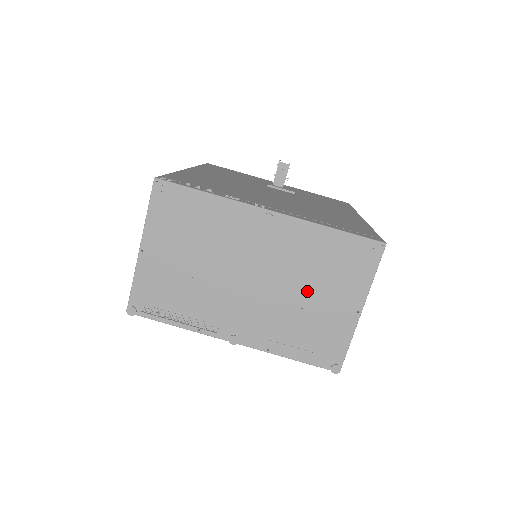
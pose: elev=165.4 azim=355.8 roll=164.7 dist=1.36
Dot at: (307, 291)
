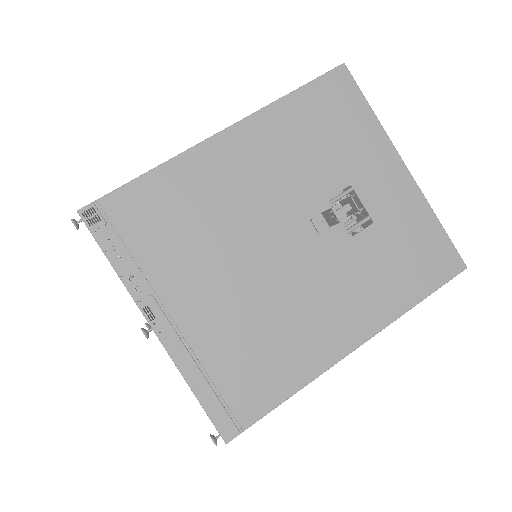
Dot at: occluded
